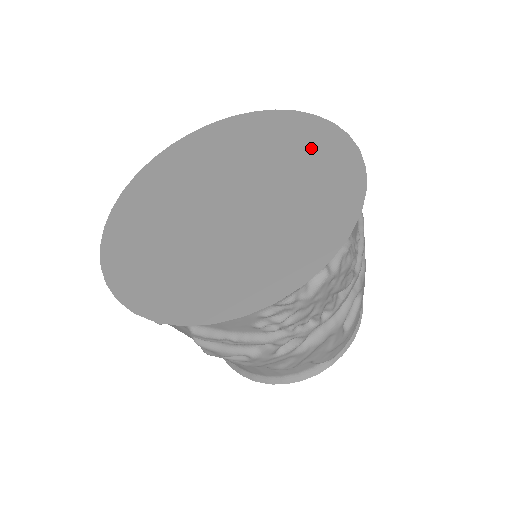
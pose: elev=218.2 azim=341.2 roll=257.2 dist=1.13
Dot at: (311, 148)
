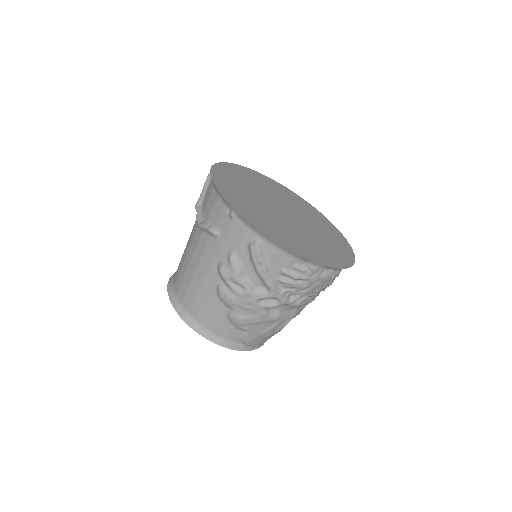
Dot at: (329, 230)
